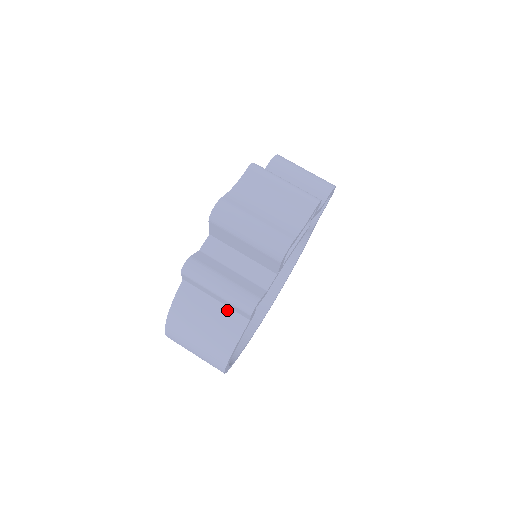
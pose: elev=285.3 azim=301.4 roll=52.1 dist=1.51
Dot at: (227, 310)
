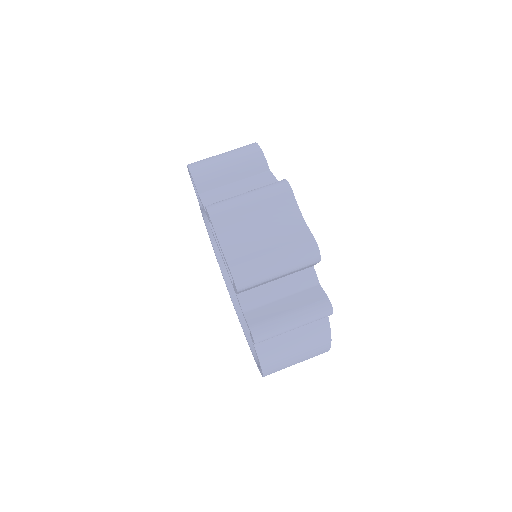
Dot at: (305, 325)
